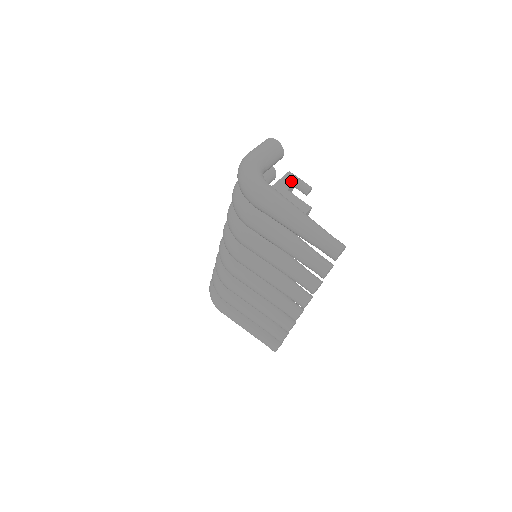
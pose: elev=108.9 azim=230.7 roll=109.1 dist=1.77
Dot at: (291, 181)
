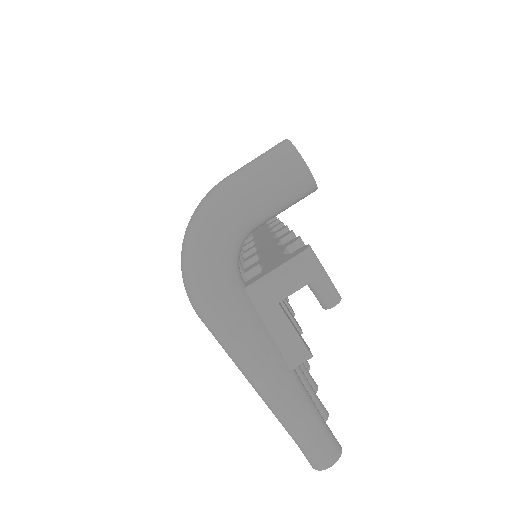
Dot at: (297, 280)
